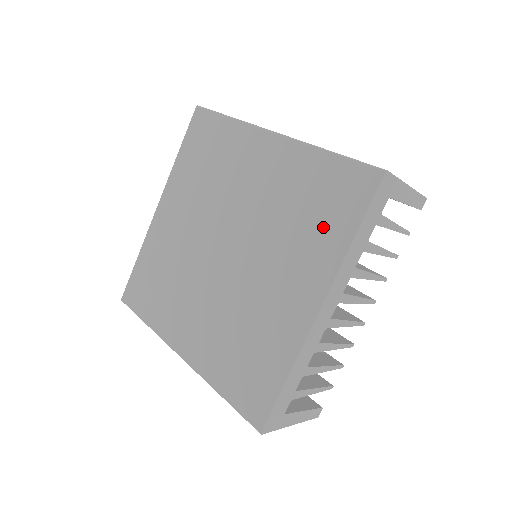
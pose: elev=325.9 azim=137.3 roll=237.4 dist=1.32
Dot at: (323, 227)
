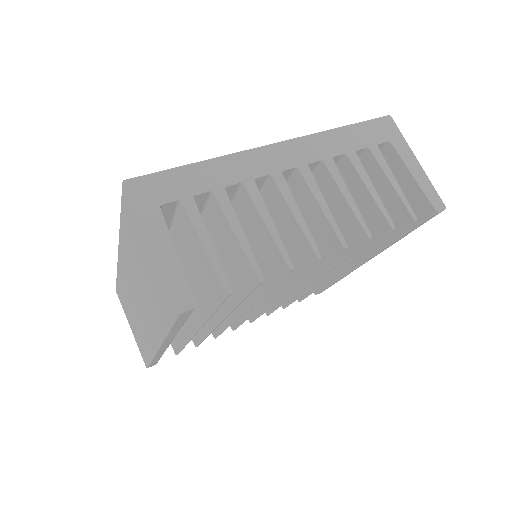
Dot at: occluded
